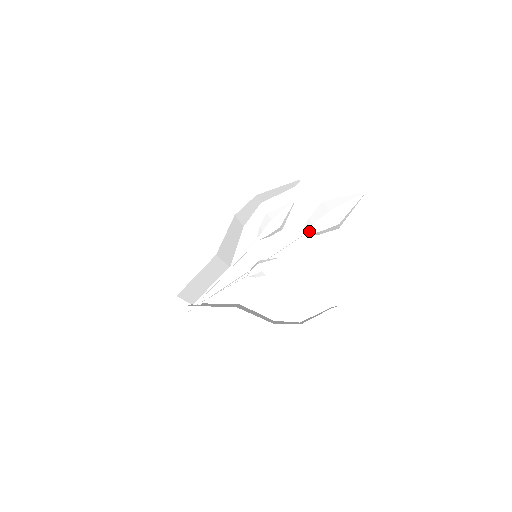
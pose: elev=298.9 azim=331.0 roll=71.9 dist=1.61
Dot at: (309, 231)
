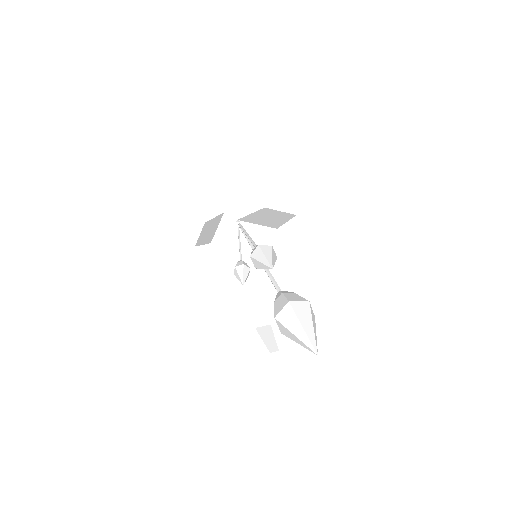
Dot at: occluded
